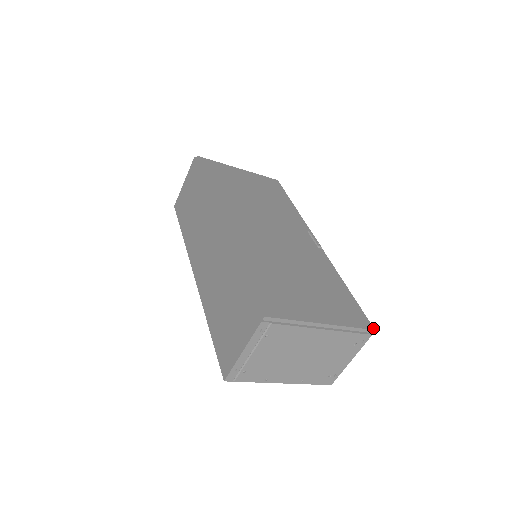
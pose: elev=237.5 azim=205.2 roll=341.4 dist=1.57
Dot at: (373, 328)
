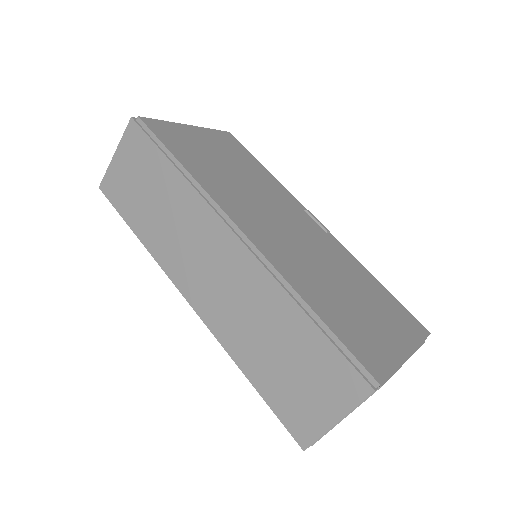
Dot at: (428, 332)
